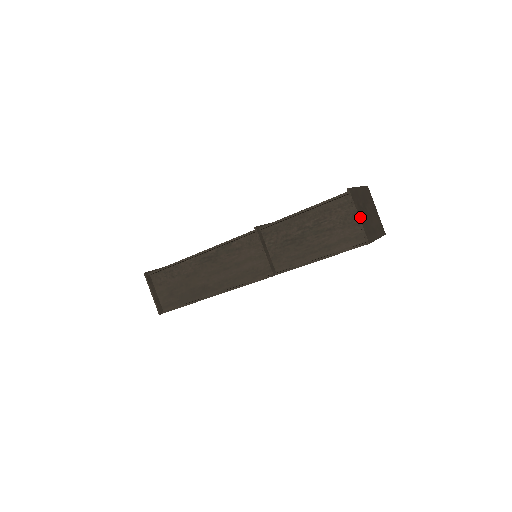
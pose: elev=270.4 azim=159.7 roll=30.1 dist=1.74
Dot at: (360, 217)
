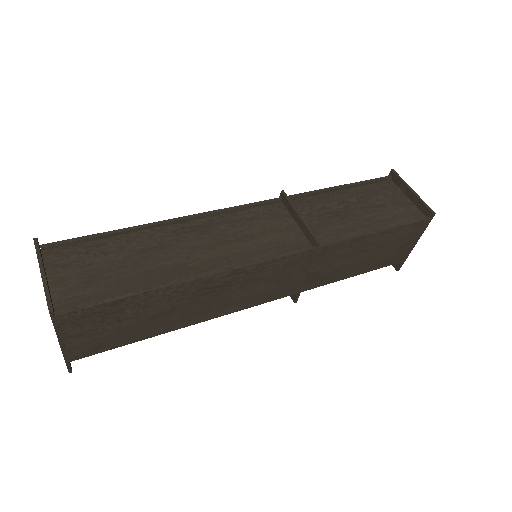
Dot at: (413, 194)
